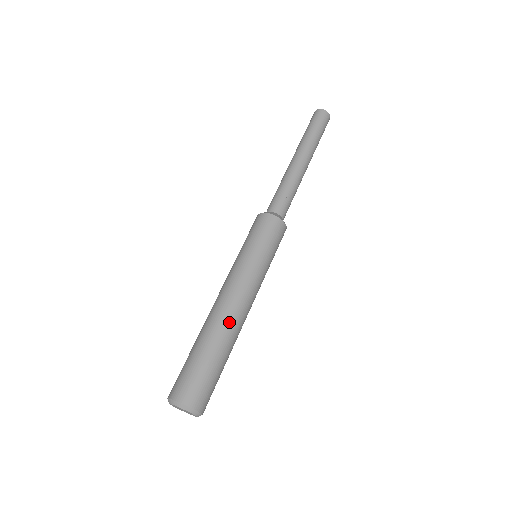
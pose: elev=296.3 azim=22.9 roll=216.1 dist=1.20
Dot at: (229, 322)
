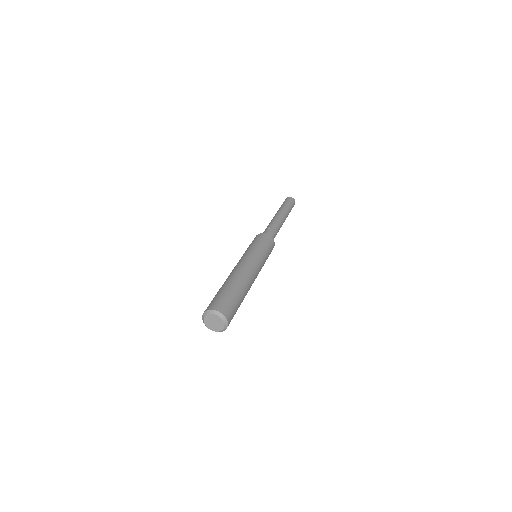
Dot at: (249, 283)
